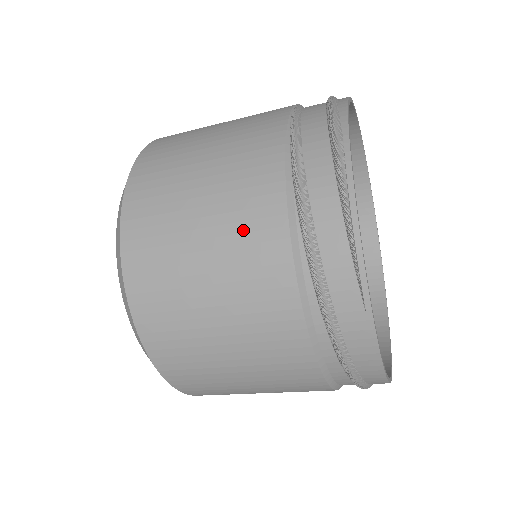
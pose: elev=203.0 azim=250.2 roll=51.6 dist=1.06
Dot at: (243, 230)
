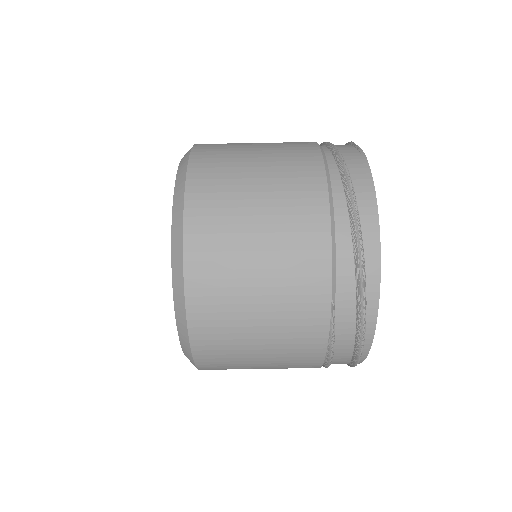
Dot at: occluded
